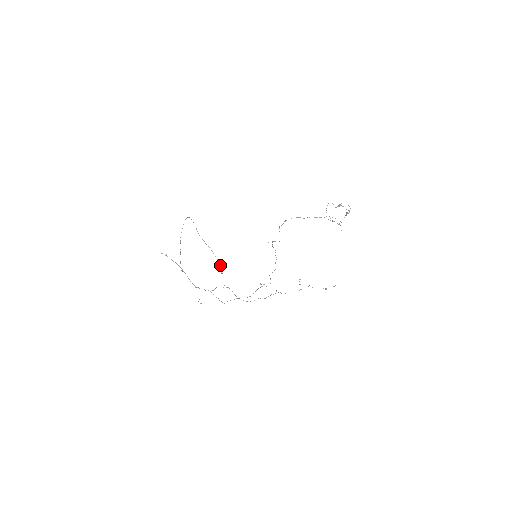
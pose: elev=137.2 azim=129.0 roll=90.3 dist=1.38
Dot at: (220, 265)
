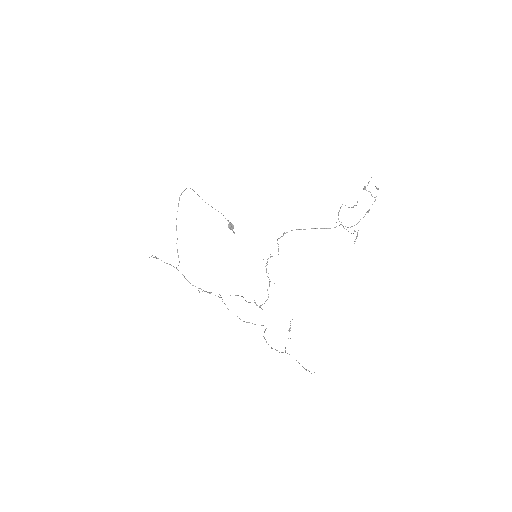
Dot at: (231, 227)
